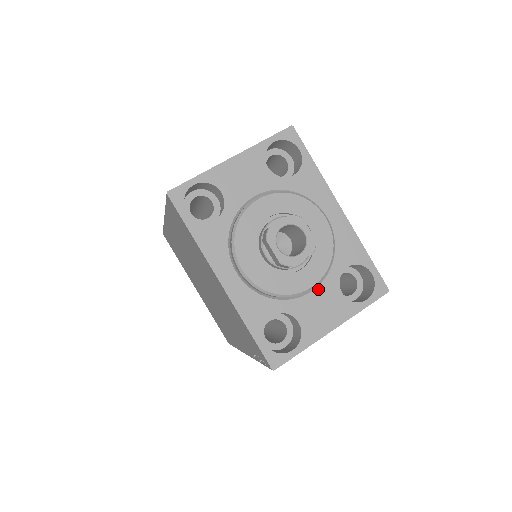
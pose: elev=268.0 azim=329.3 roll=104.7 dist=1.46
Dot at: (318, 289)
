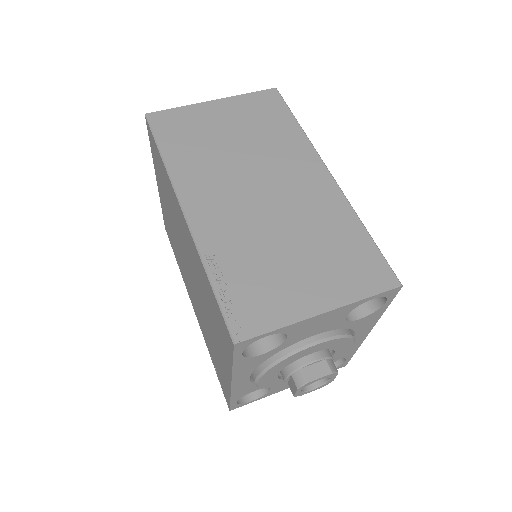
Dot at: occluded
